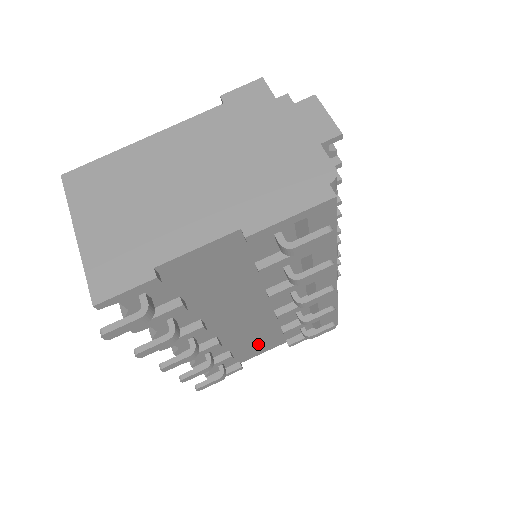
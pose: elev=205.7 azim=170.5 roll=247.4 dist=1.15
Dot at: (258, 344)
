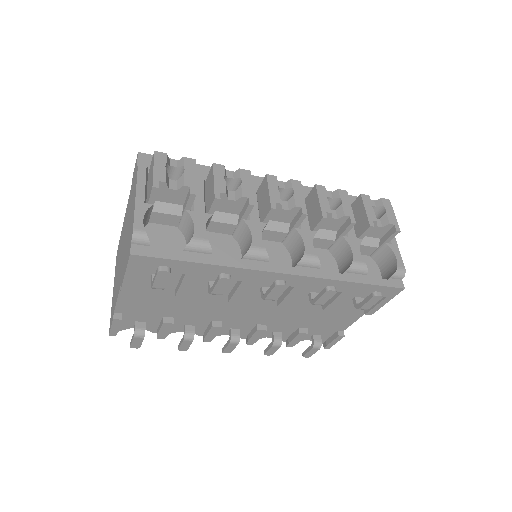
Dot at: (328, 318)
